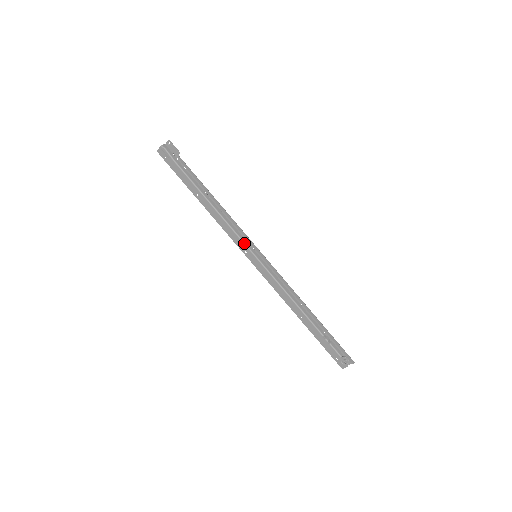
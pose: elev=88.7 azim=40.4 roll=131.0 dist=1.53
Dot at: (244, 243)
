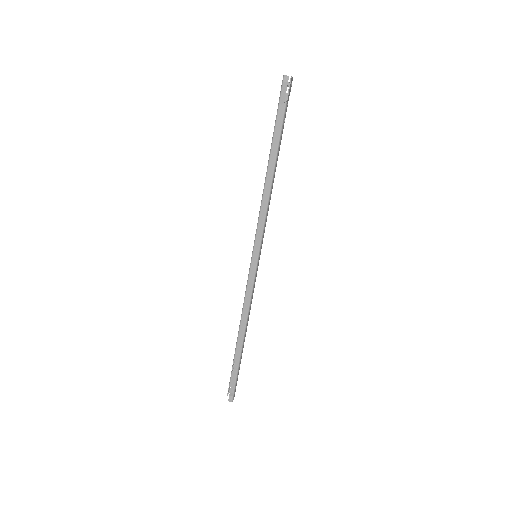
Dot at: (255, 236)
